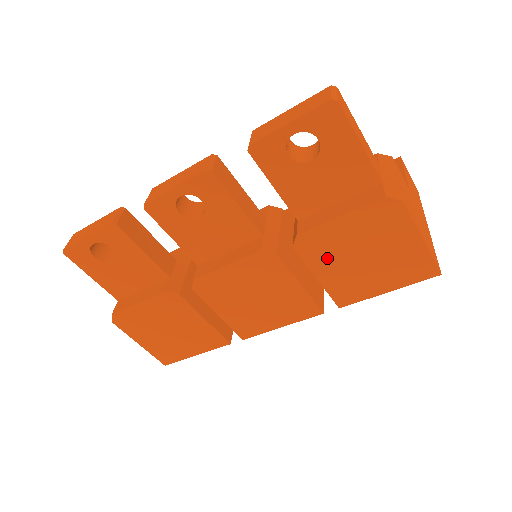
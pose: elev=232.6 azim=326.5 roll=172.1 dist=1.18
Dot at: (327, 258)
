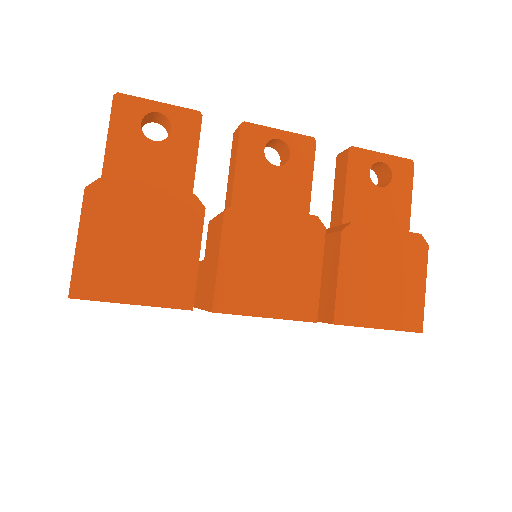
Dot at: (358, 260)
